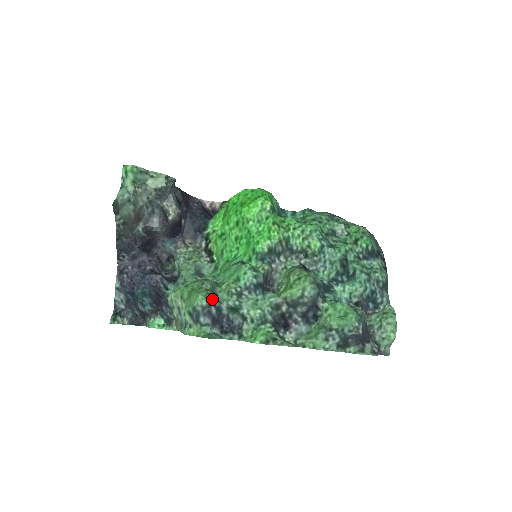
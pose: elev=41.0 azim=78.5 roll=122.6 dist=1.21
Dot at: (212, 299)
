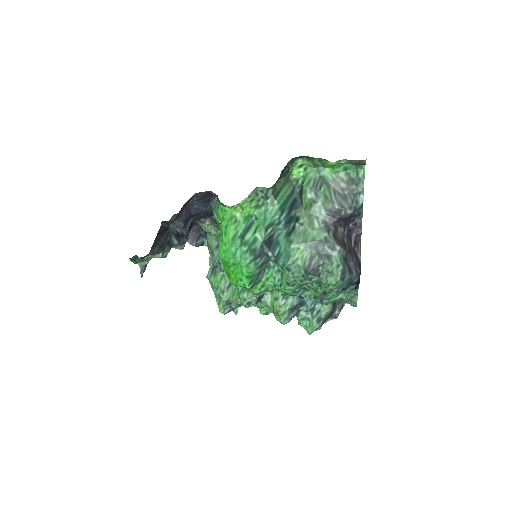
Dot at: (228, 311)
